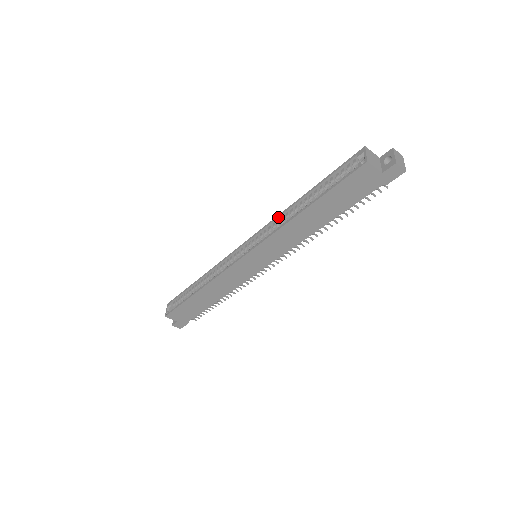
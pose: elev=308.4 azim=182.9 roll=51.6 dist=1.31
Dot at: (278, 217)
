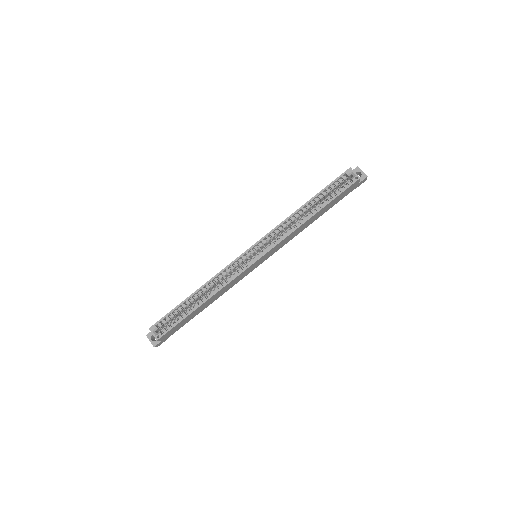
Dot at: (284, 222)
